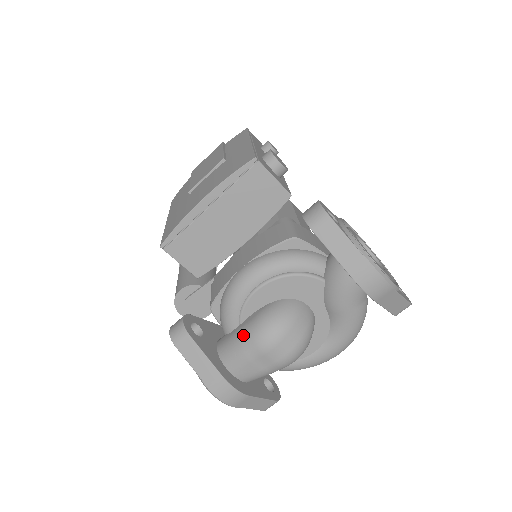
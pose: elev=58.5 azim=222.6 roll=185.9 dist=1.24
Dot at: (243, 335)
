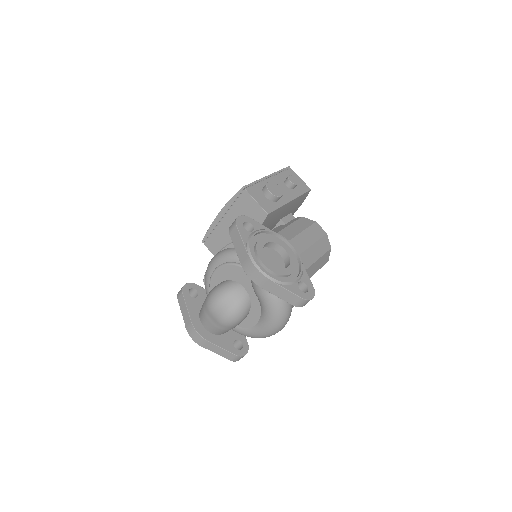
Dot at: (205, 299)
